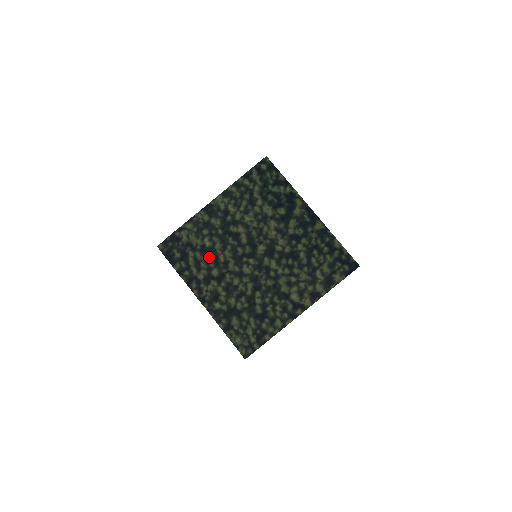
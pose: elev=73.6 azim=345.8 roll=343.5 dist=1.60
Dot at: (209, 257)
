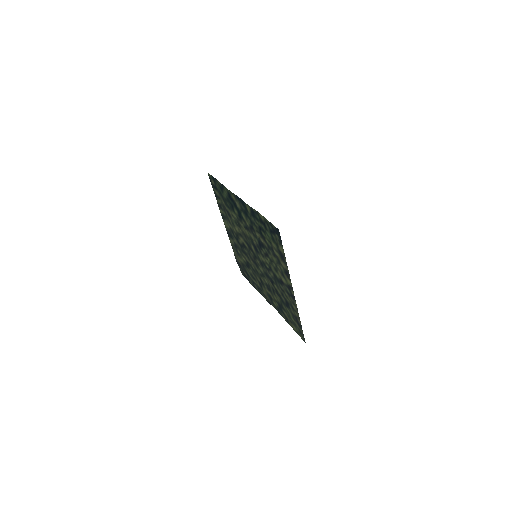
Dot at: (251, 269)
